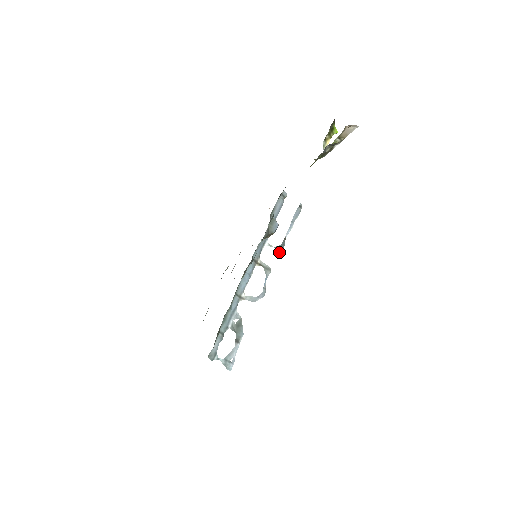
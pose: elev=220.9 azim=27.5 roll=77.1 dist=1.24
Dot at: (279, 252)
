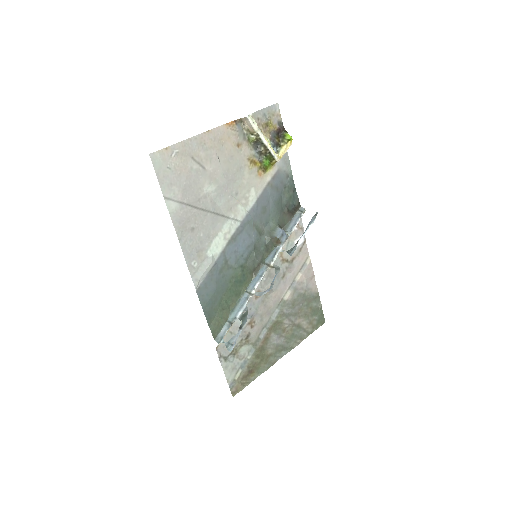
Dot at: (290, 254)
